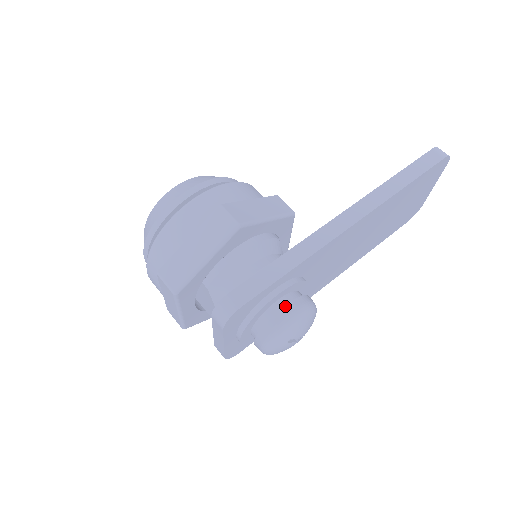
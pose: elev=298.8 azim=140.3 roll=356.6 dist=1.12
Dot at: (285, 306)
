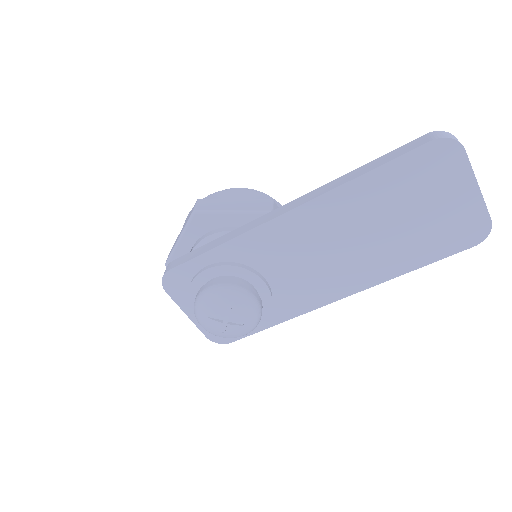
Dot at: (209, 282)
